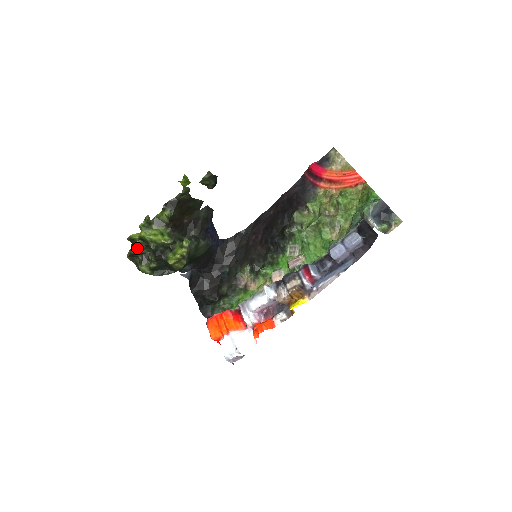
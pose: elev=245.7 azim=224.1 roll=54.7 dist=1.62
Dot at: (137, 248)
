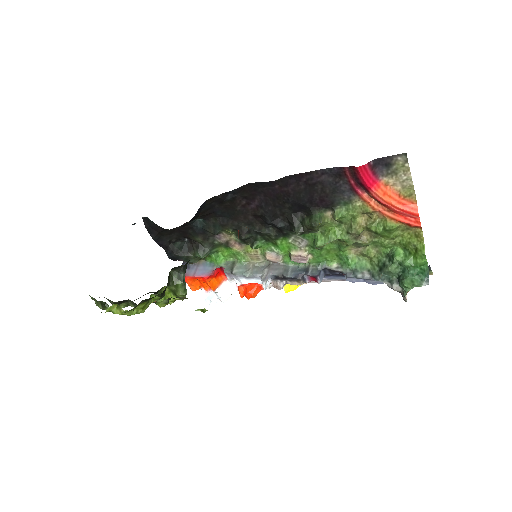
Dot at: occluded
